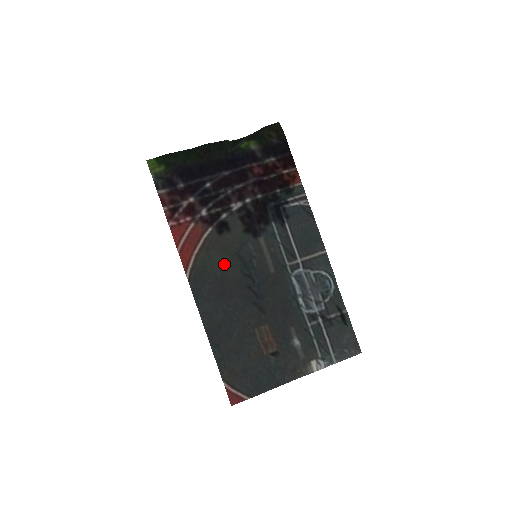
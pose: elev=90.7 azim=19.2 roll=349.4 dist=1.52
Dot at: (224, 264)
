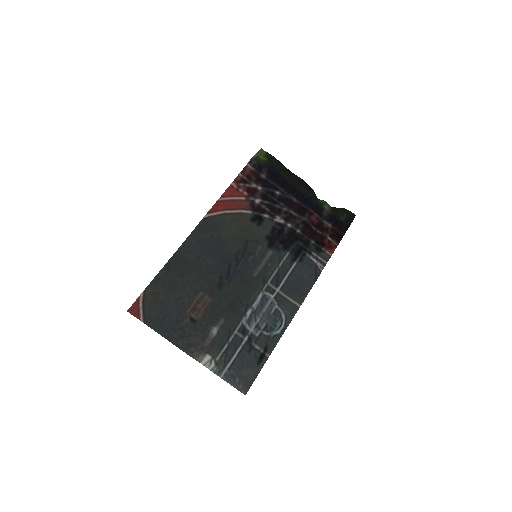
Dot at: (233, 237)
